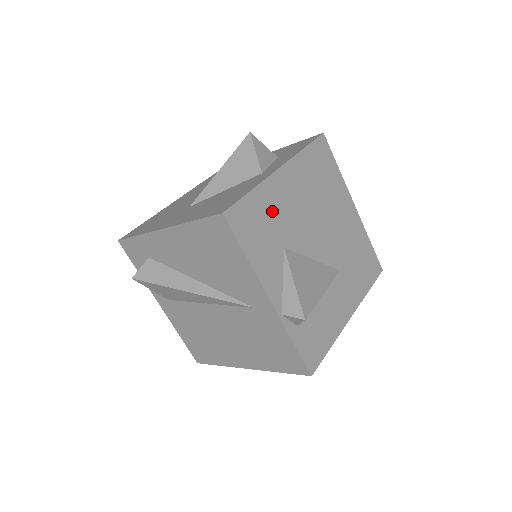
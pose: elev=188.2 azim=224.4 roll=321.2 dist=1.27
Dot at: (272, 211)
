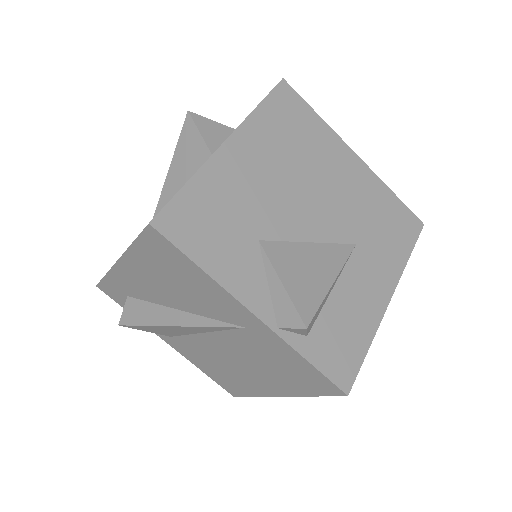
Dot at: (227, 199)
